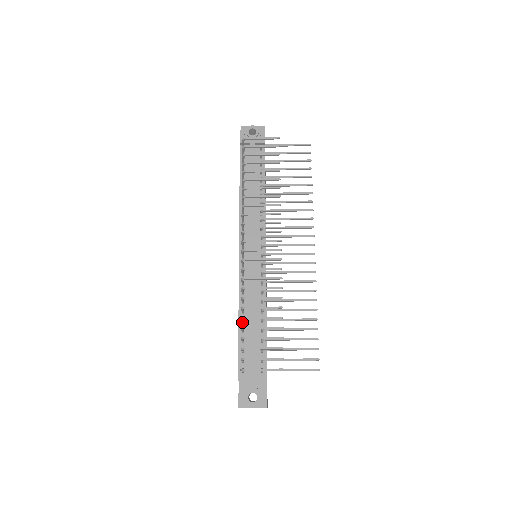
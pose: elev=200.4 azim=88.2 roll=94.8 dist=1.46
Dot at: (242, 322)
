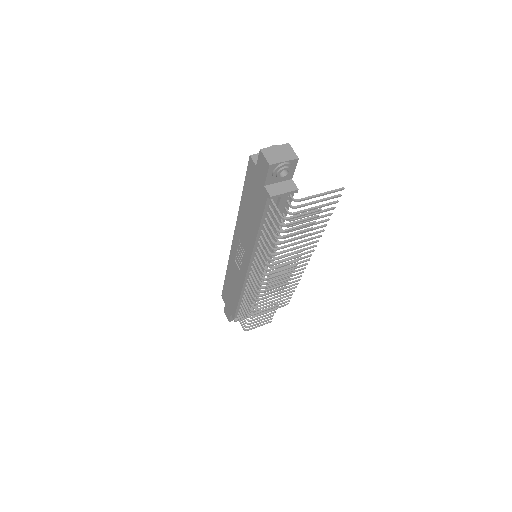
Dot at: (241, 299)
